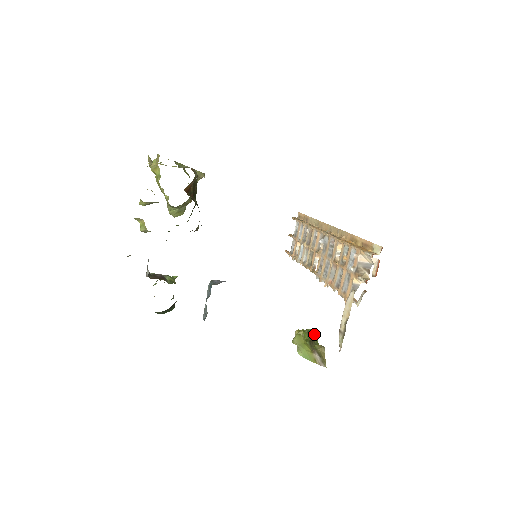
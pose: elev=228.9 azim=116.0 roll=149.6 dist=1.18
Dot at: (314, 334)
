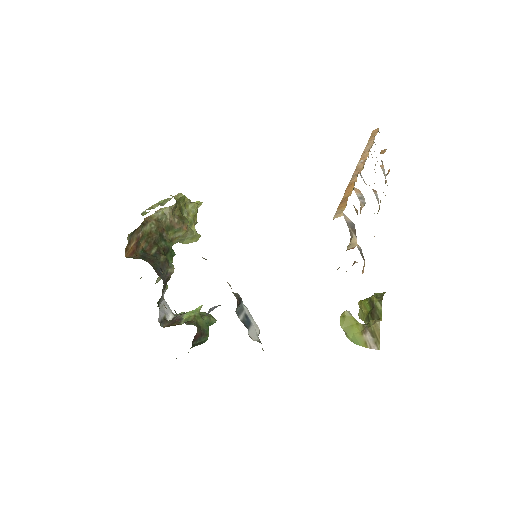
Dot at: (375, 302)
